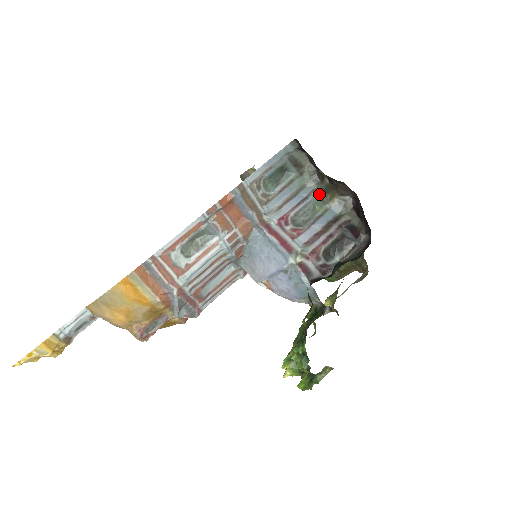
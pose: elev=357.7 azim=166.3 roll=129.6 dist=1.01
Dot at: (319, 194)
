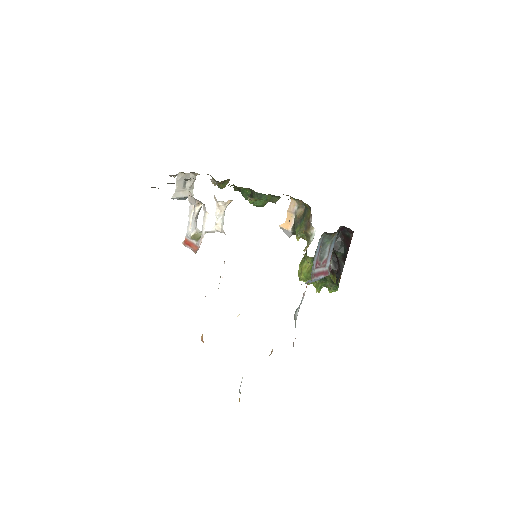
Dot at: (326, 237)
